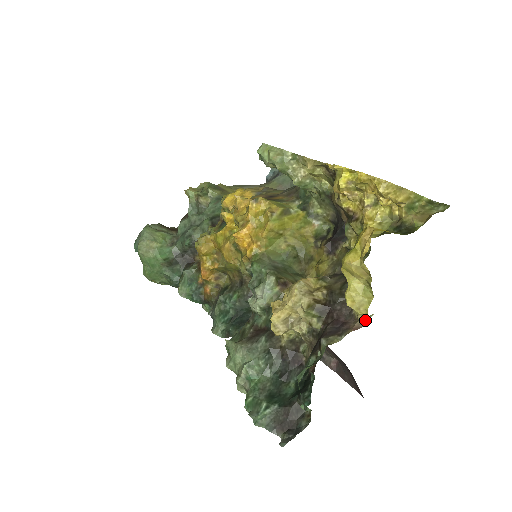
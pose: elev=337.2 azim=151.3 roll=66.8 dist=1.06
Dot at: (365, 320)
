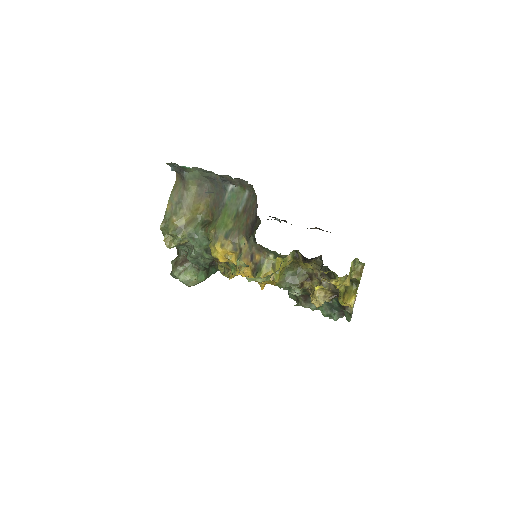
Dot at: occluded
